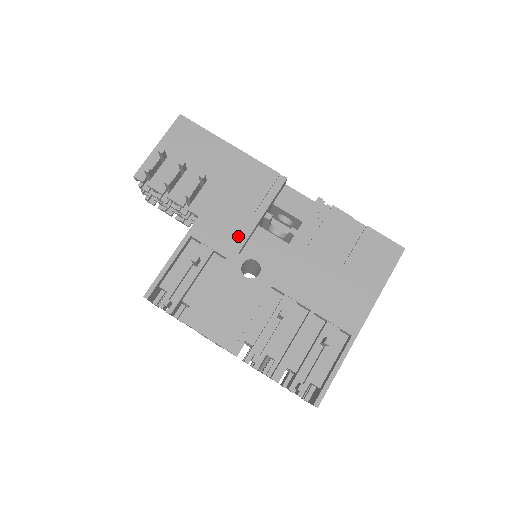
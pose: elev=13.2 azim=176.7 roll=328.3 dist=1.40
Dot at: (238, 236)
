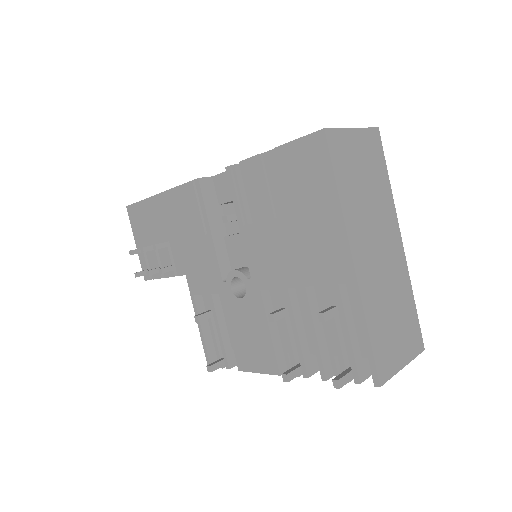
Dot at: (212, 267)
